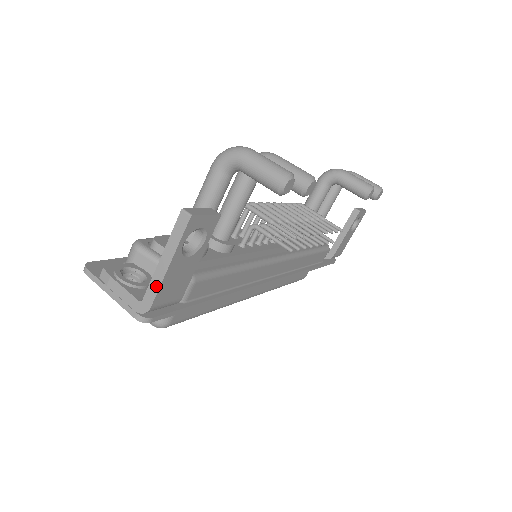
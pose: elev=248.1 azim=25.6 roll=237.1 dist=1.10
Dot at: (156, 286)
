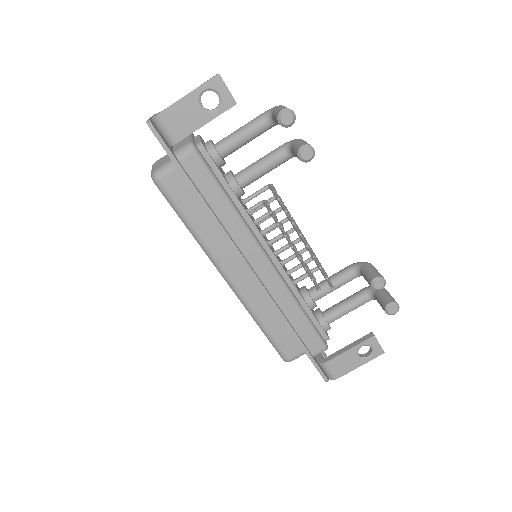
Dot at: (171, 105)
